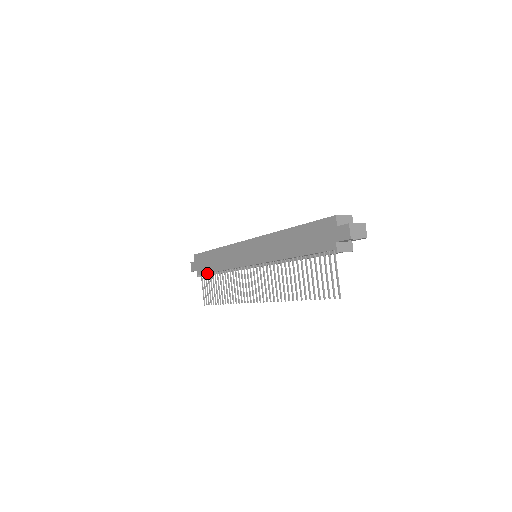
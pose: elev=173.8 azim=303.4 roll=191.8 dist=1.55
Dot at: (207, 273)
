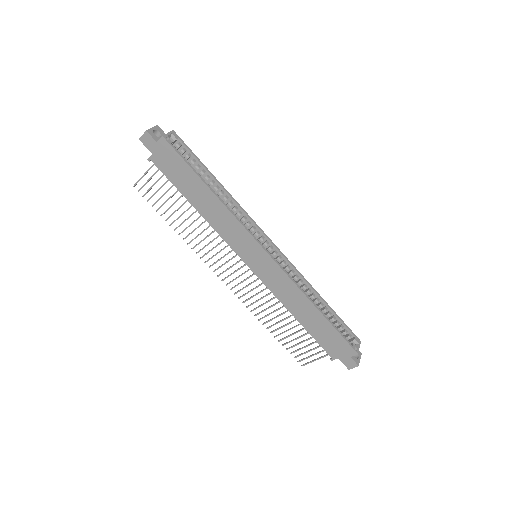
Dot at: (170, 178)
